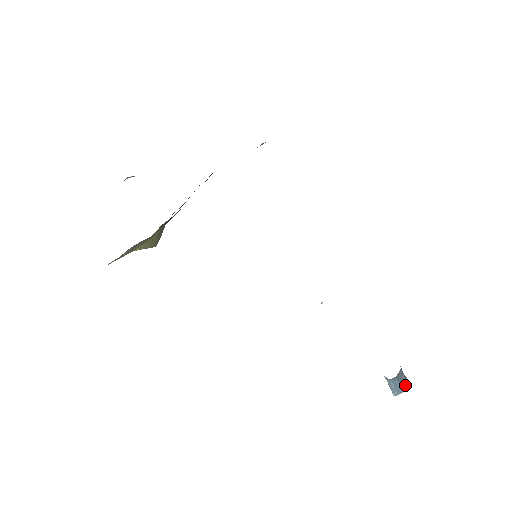
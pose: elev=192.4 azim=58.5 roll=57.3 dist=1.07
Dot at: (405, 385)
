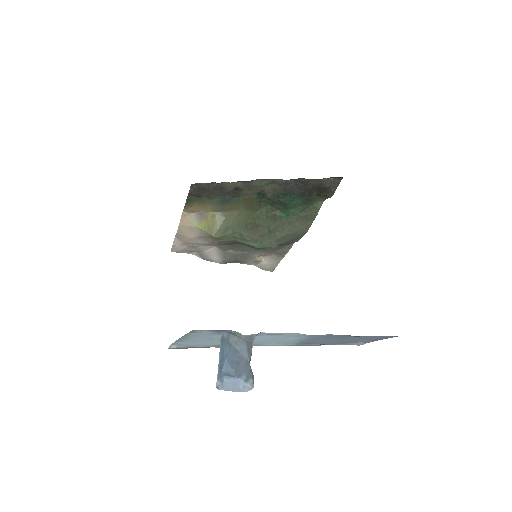
Dot at: (235, 372)
